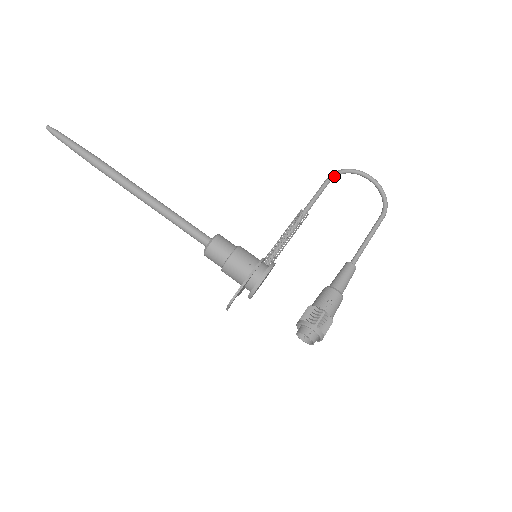
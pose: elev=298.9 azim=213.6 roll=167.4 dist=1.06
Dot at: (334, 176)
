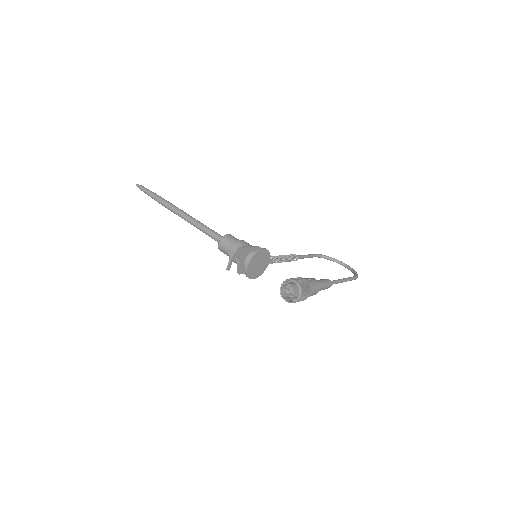
Dot at: (319, 255)
